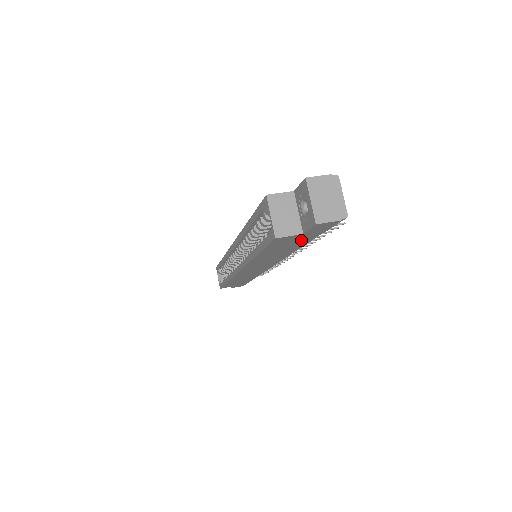
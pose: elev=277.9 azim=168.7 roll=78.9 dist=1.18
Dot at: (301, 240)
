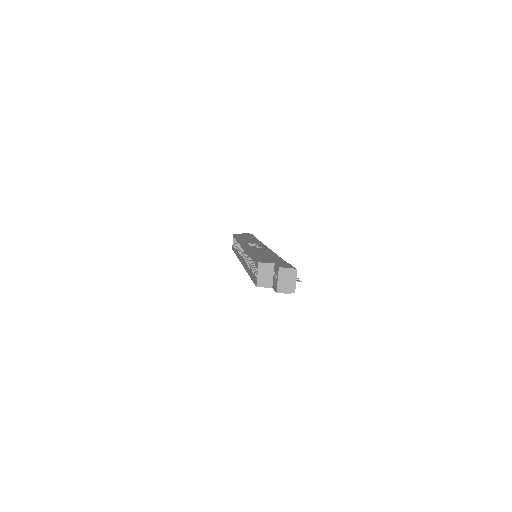
Dot at: occluded
